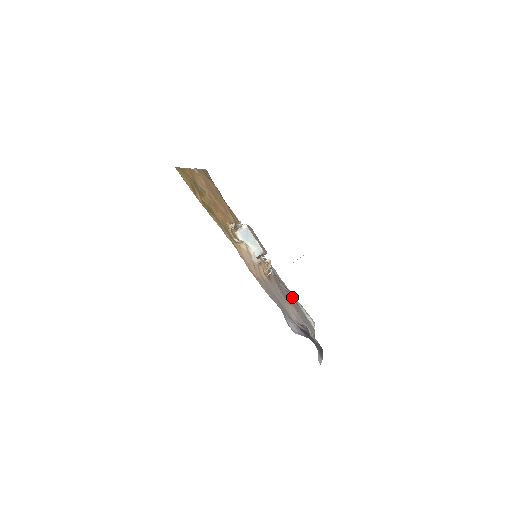
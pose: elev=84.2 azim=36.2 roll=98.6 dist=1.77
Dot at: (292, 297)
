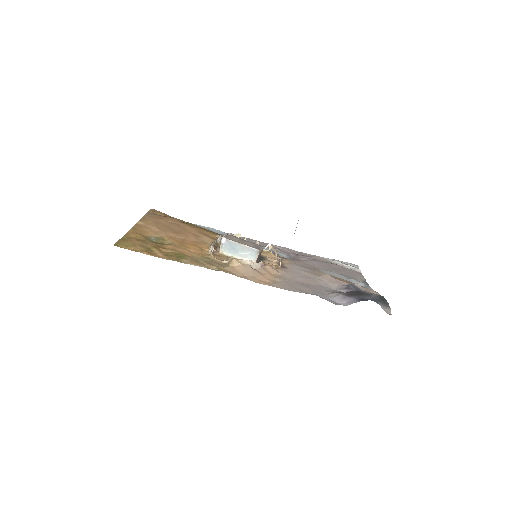
Dot at: (319, 260)
